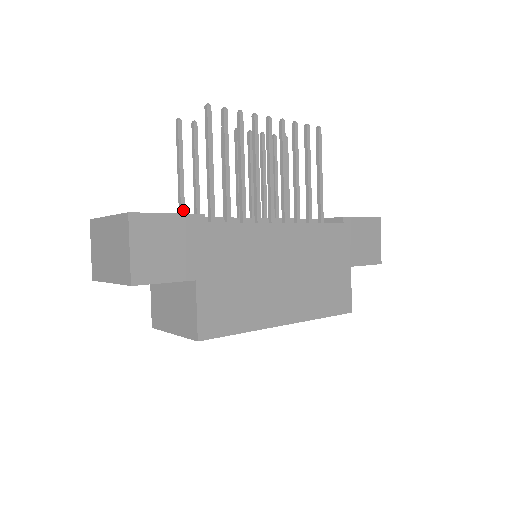
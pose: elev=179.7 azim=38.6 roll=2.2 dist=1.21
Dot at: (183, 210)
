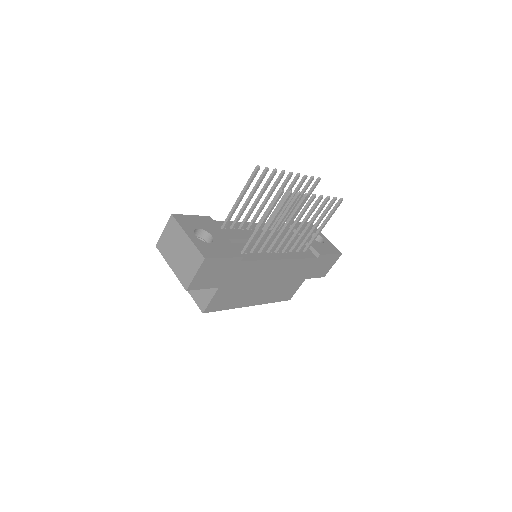
Dot at: (229, 220)
